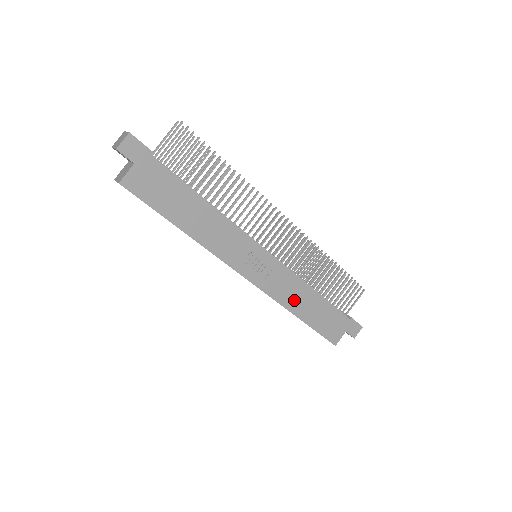
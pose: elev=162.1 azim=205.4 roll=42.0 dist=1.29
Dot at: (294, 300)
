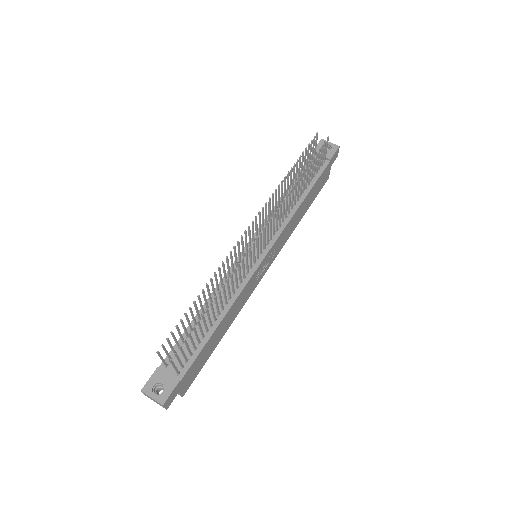
Dot at: (295, 223)
